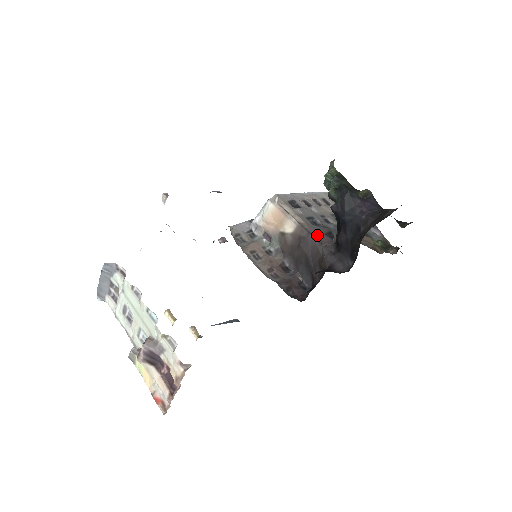
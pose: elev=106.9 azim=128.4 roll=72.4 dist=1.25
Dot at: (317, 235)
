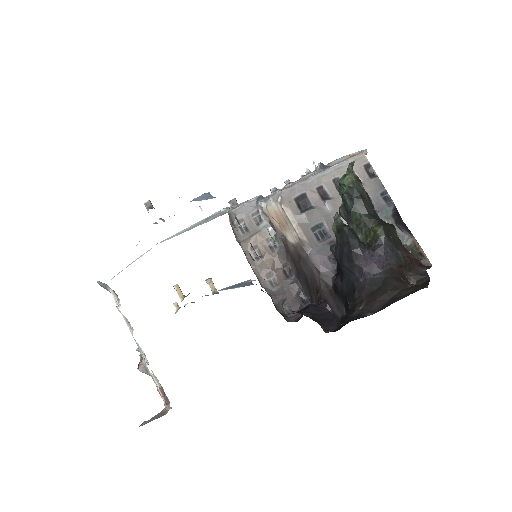
Dot at: (317, 261)
